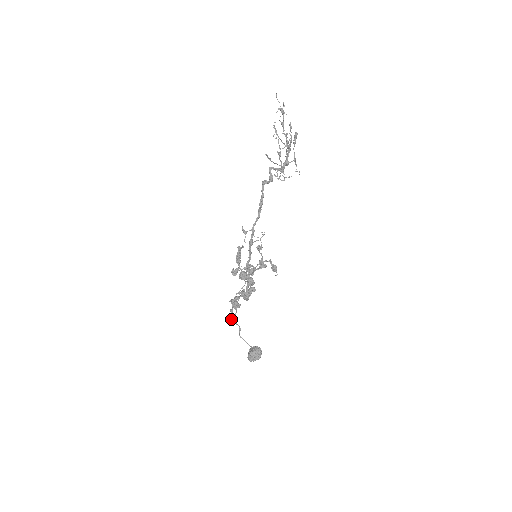
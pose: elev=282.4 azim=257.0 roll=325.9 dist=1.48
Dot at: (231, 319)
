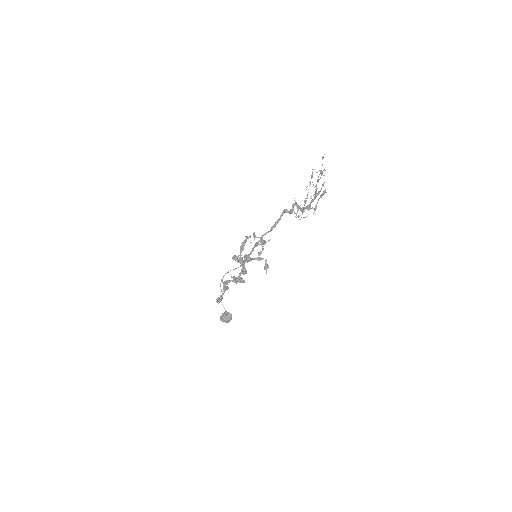
Dot at: (217, 301)
